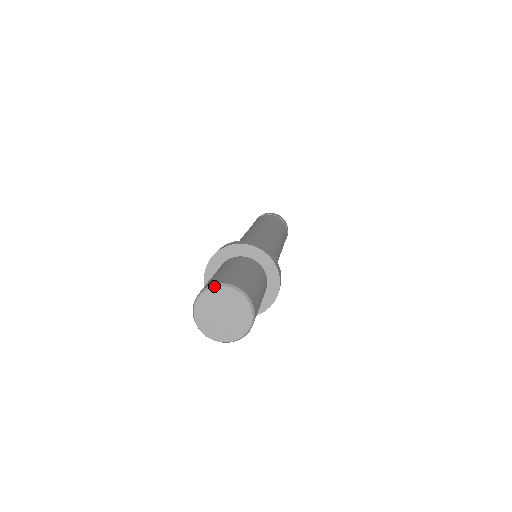
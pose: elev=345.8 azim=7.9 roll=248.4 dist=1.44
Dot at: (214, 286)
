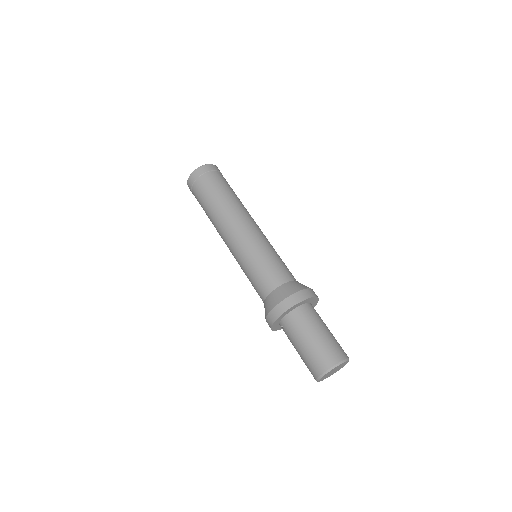
Dot at: occluded
